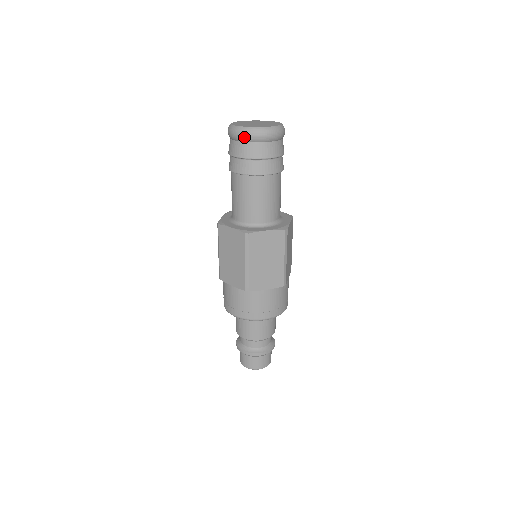
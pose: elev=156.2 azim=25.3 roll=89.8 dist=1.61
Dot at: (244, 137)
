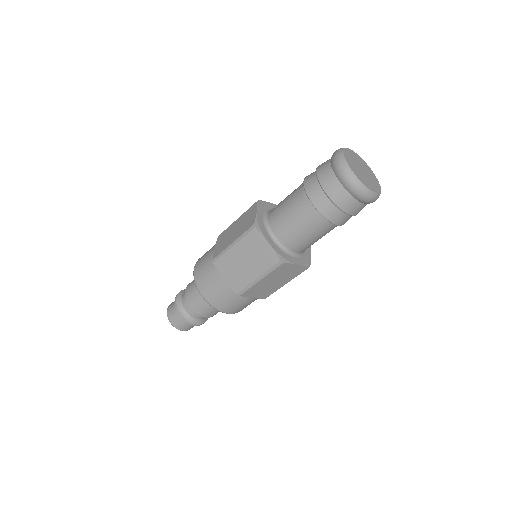
Dot at: (353, 190)
